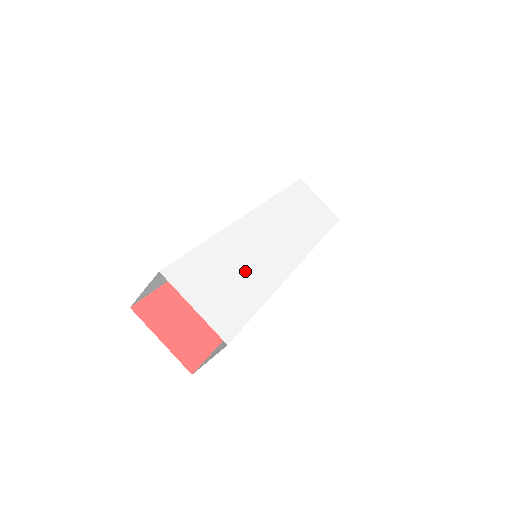
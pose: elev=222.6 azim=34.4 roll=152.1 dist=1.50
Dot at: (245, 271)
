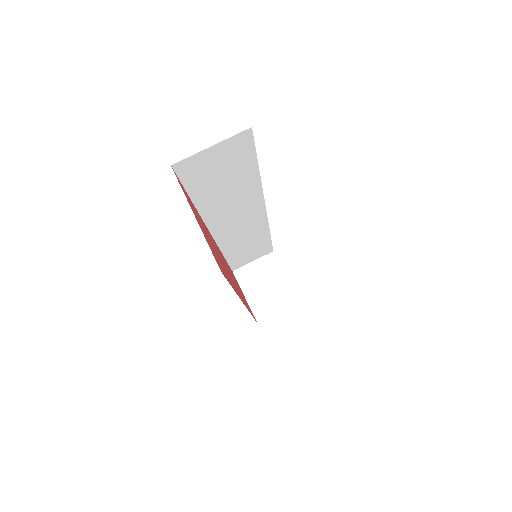
Dot at: occluded
